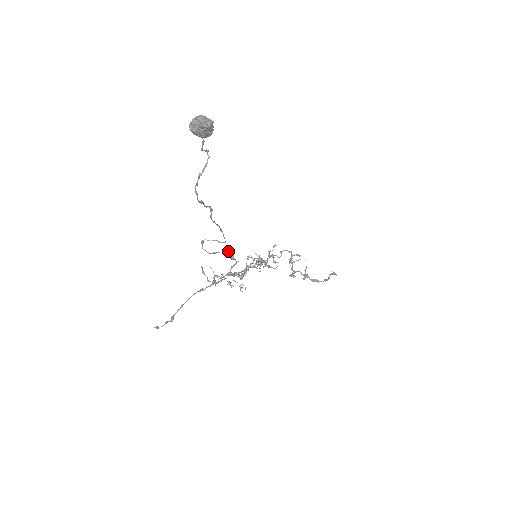
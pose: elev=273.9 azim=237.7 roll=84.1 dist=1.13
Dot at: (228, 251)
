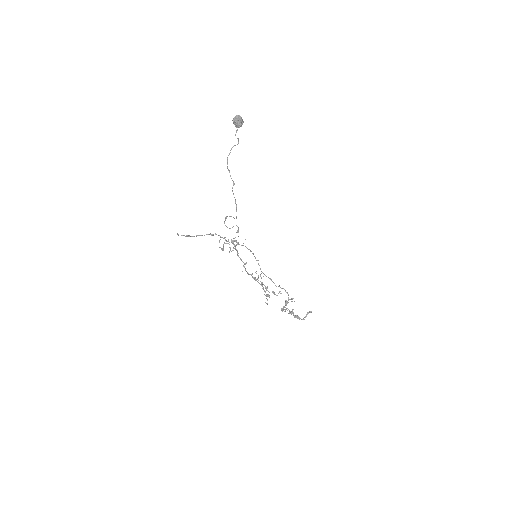
Dot at: occluded
